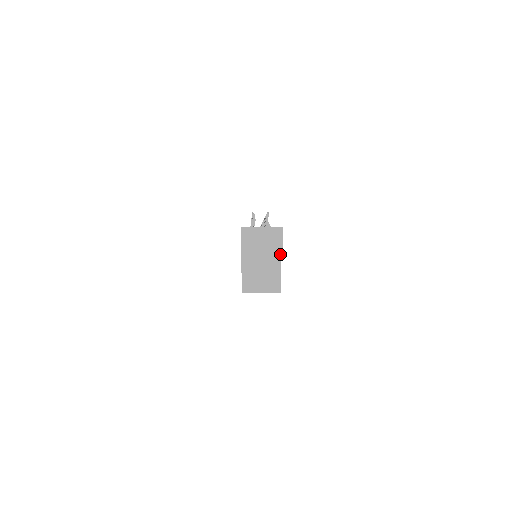
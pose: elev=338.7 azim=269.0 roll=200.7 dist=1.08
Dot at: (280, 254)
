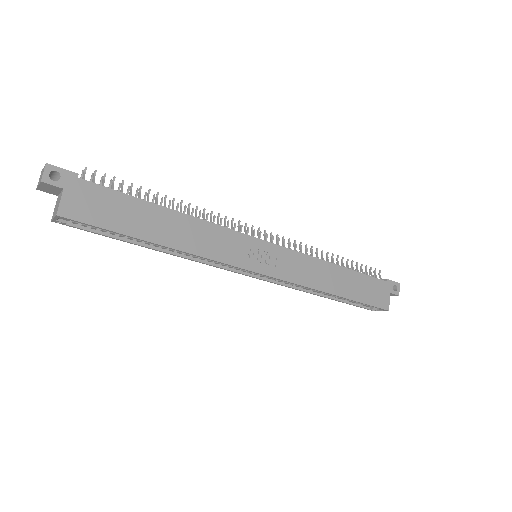
Dot at: (41, 181)
